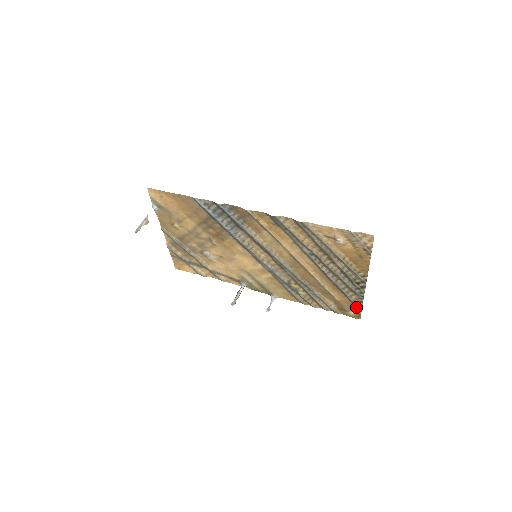
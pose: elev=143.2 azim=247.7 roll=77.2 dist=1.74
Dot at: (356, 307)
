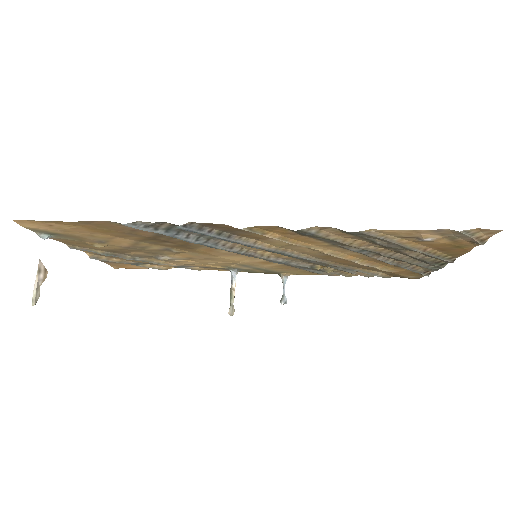
Dot at: occluded
